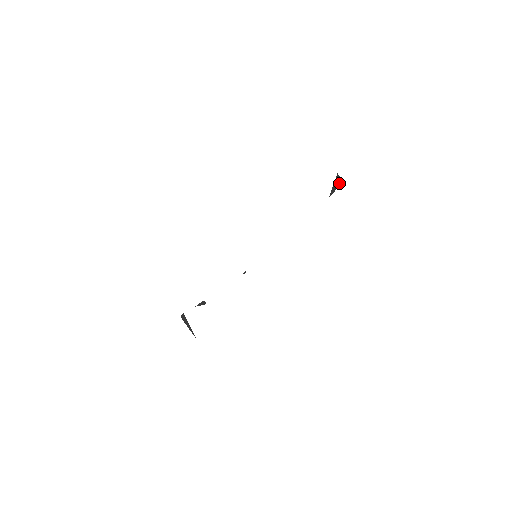
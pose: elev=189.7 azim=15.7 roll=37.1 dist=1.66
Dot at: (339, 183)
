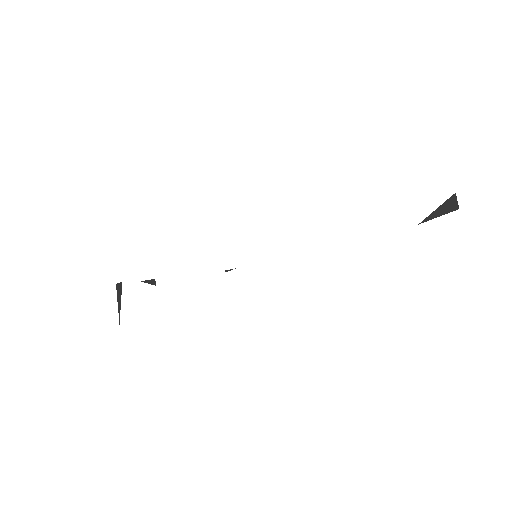
Dot at: (450, 209)
